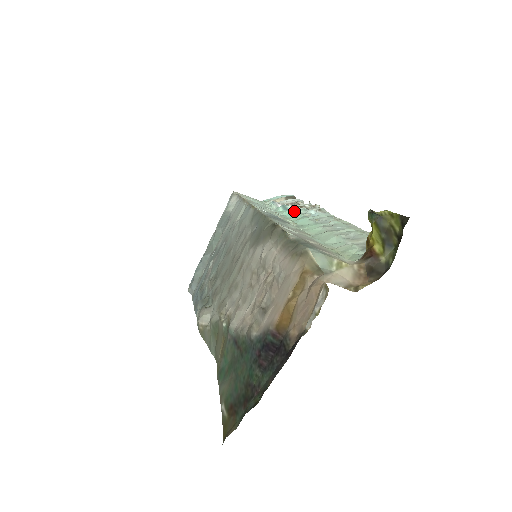
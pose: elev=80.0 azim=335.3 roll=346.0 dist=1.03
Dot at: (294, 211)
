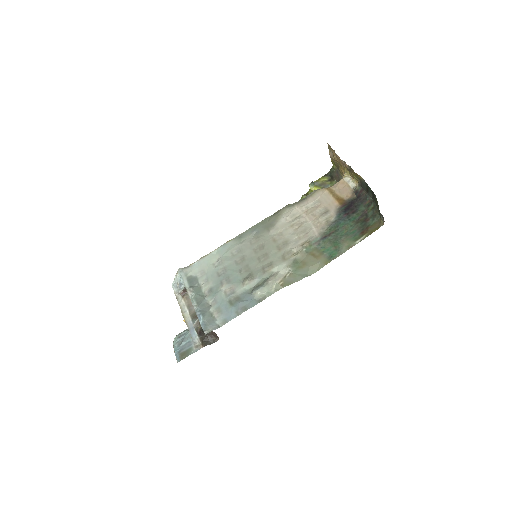
Dot at: occluded
